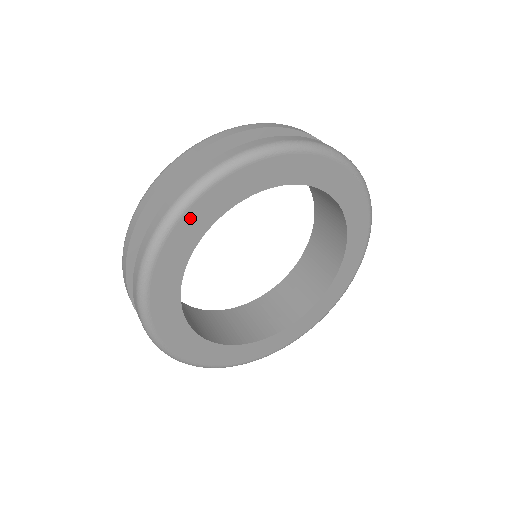
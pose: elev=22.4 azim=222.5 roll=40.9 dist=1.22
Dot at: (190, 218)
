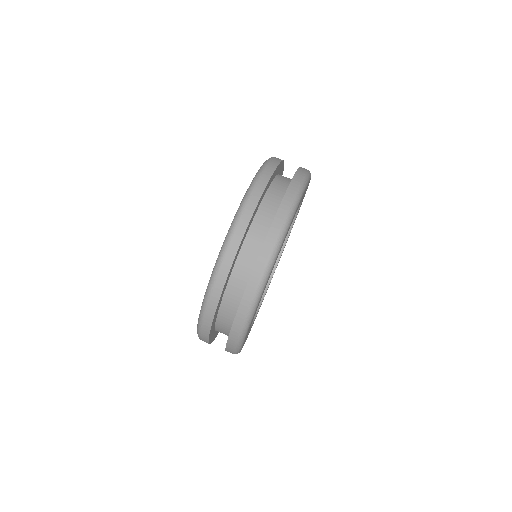
Dot at: occluded
